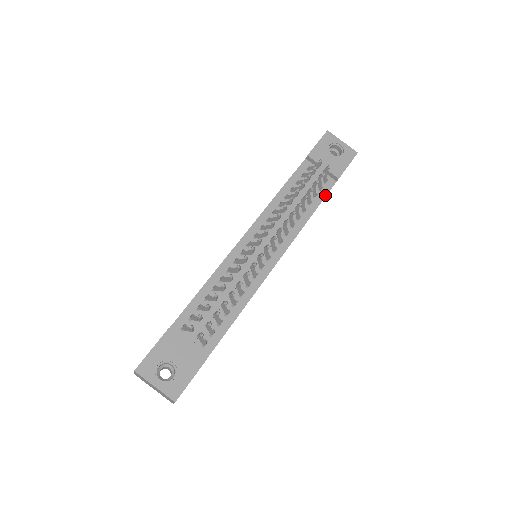
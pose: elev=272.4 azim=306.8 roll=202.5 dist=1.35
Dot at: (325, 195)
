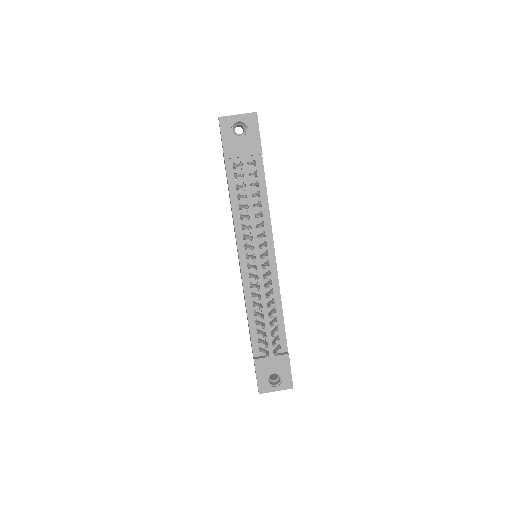
Dot at: (264, 176)
